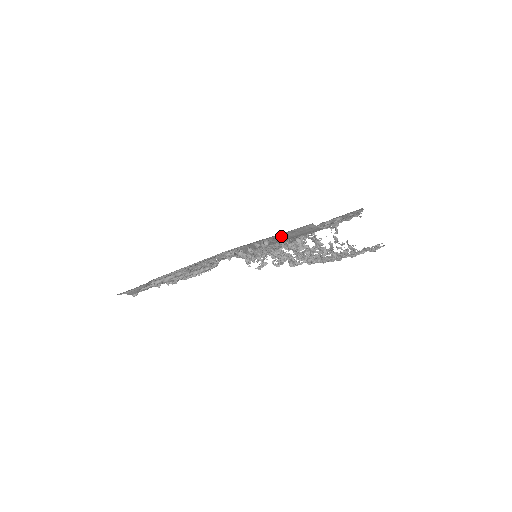
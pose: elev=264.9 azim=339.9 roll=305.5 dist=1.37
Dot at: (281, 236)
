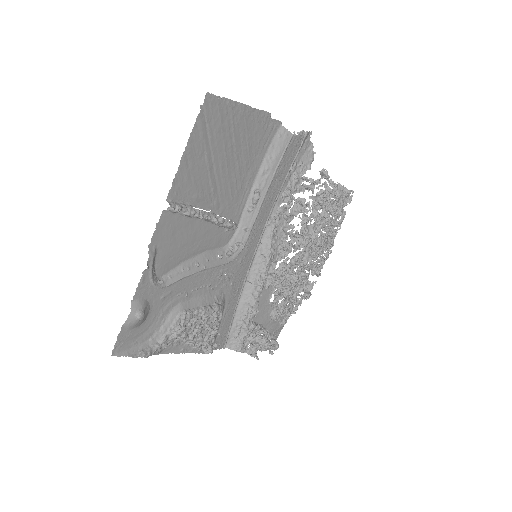
Dot at: (265, 167)
